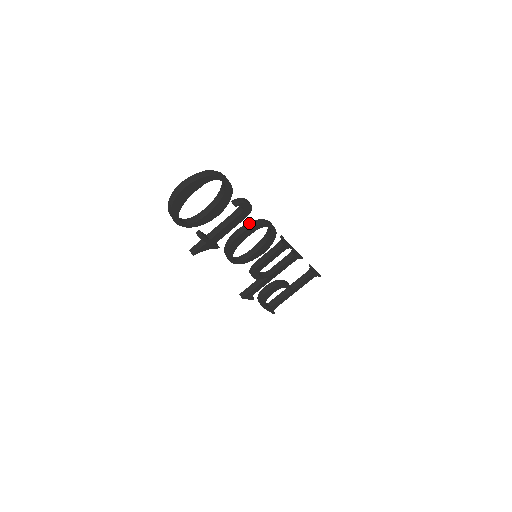
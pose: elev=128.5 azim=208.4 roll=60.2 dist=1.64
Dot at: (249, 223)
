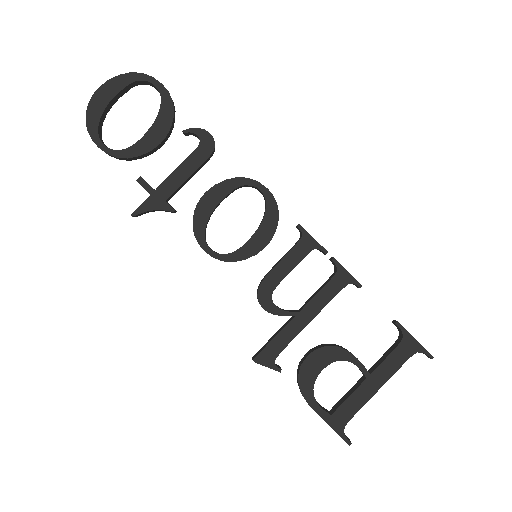
Dot at: occluded
